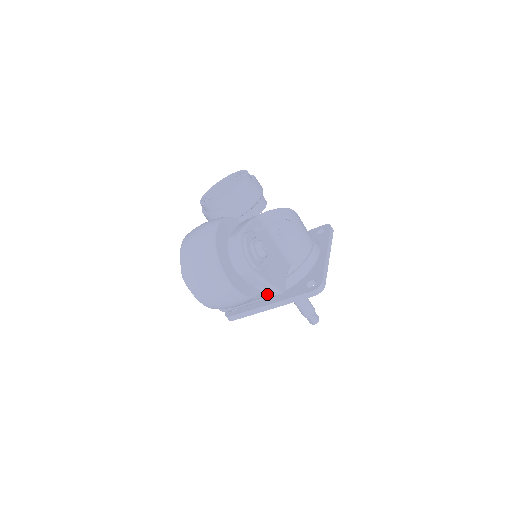
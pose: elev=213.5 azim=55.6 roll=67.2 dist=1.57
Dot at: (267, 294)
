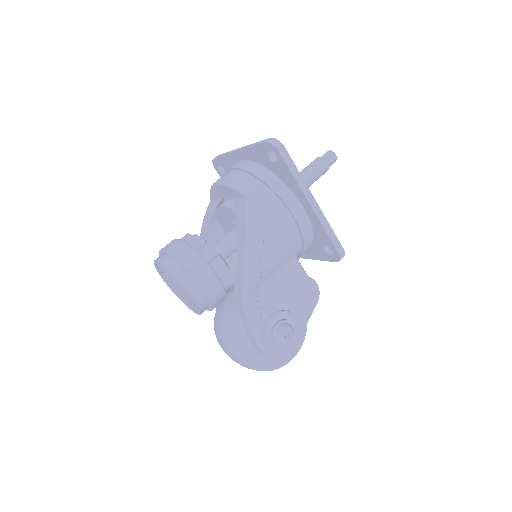
Dot at: occluded
